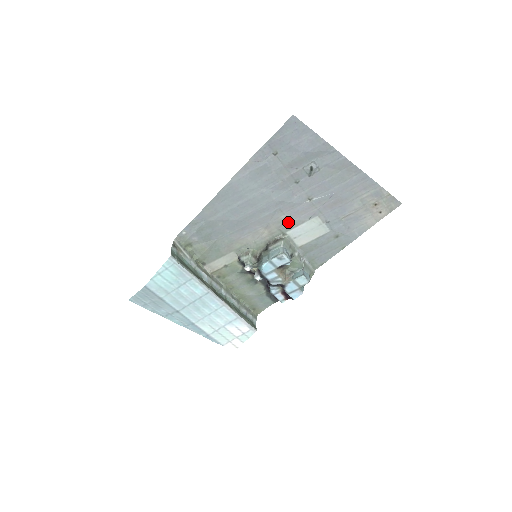
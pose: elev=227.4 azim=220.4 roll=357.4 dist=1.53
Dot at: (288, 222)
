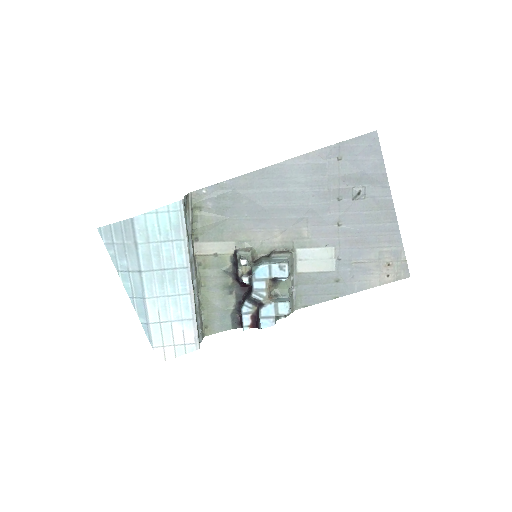
Dot at: (305, 238)
